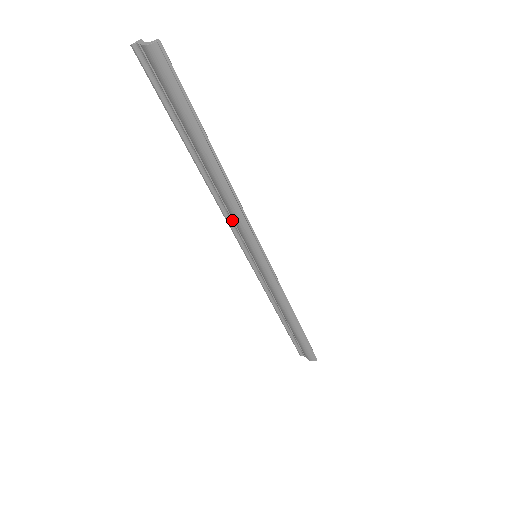
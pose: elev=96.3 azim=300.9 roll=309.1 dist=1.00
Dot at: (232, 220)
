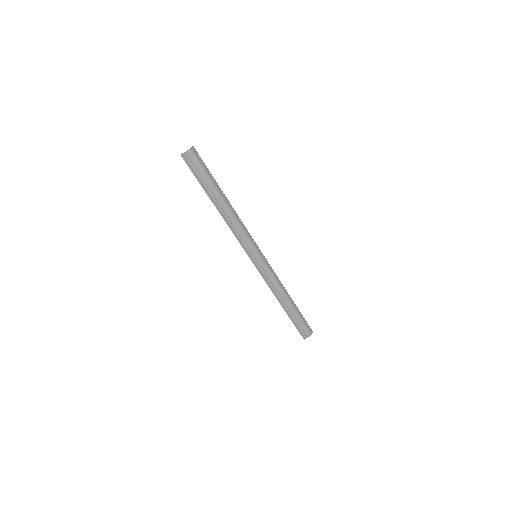
Dot at: (239, 236)
